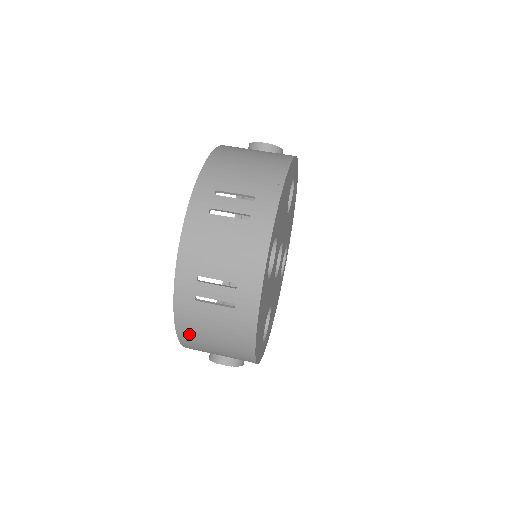
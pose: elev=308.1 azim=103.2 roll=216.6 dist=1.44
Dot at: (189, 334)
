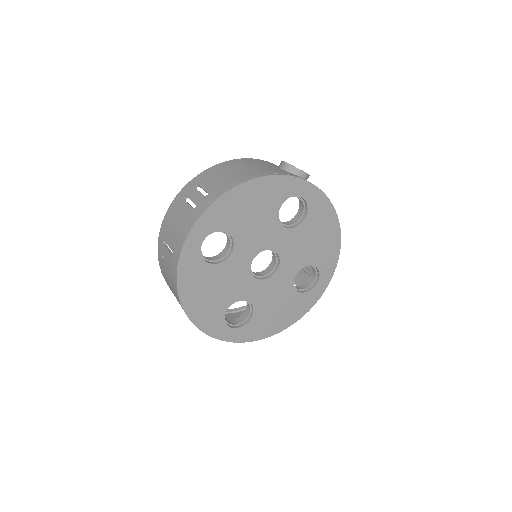
Dot at: occluded
